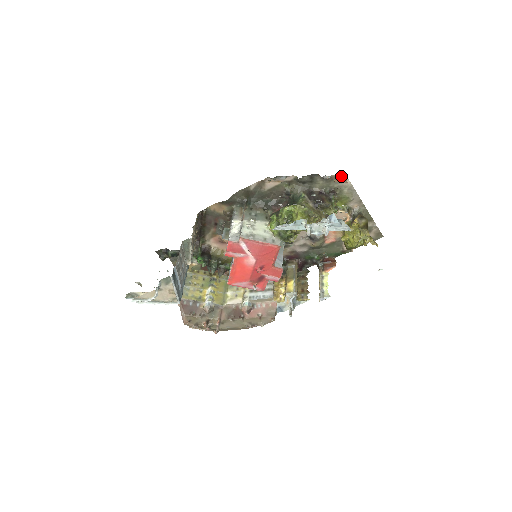
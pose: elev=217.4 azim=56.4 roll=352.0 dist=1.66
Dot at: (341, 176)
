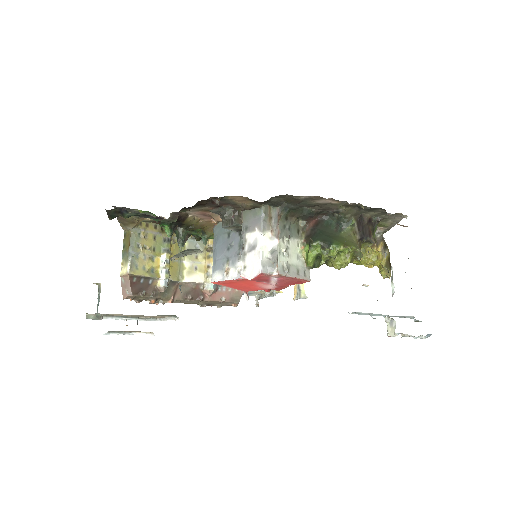
Dot at: (402, 214)
